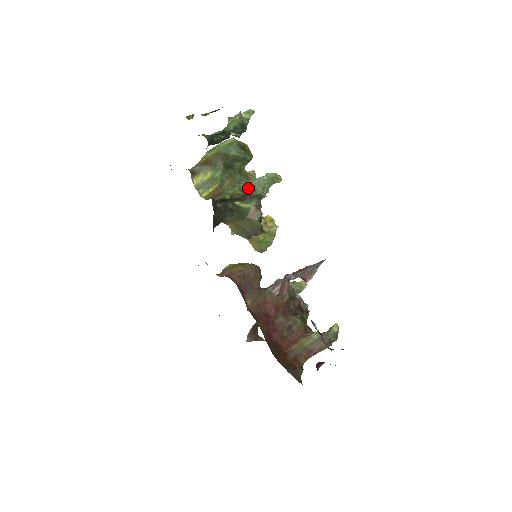
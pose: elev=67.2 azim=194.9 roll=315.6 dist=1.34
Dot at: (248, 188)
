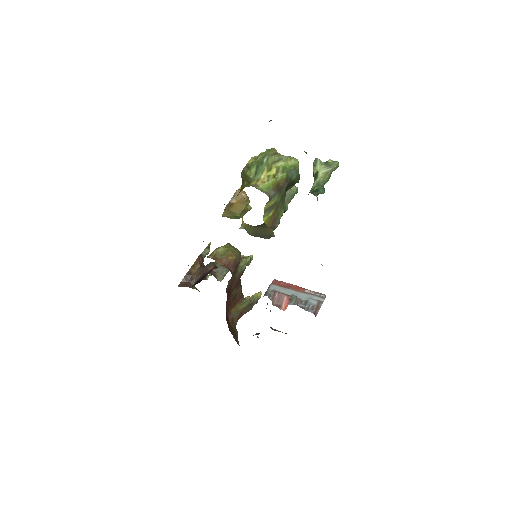
Dot at: (284, 206)
